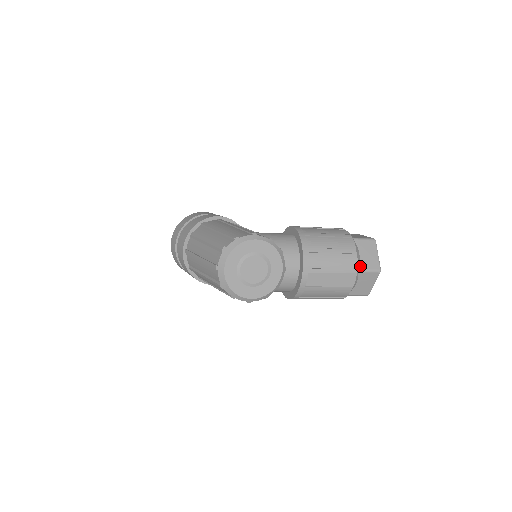
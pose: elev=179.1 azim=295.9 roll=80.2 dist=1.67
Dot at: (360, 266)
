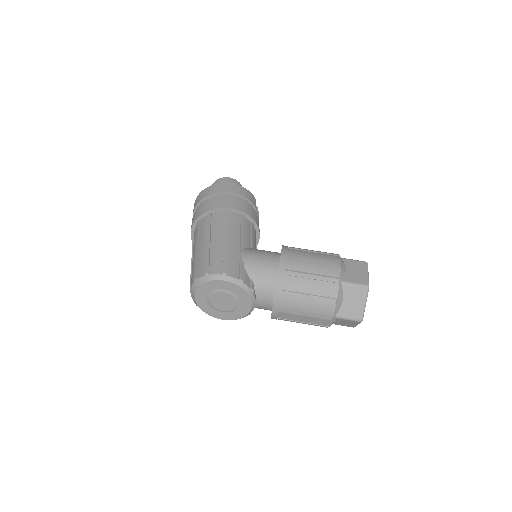
Dot at: (339, 313)
